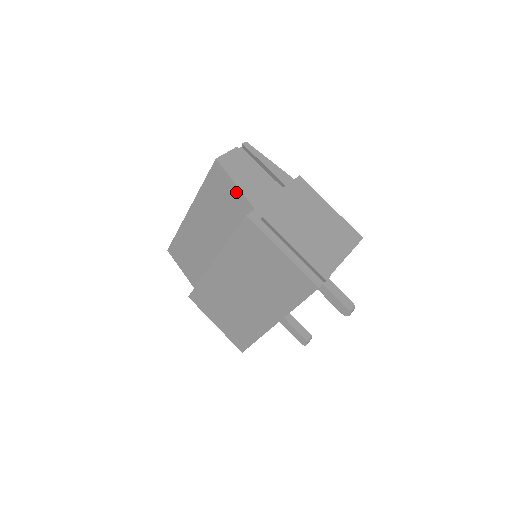
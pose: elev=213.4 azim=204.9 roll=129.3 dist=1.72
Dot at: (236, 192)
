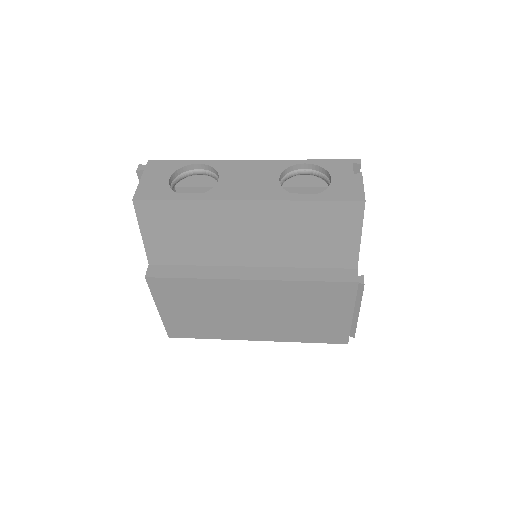
Dot at: (353, 243)
